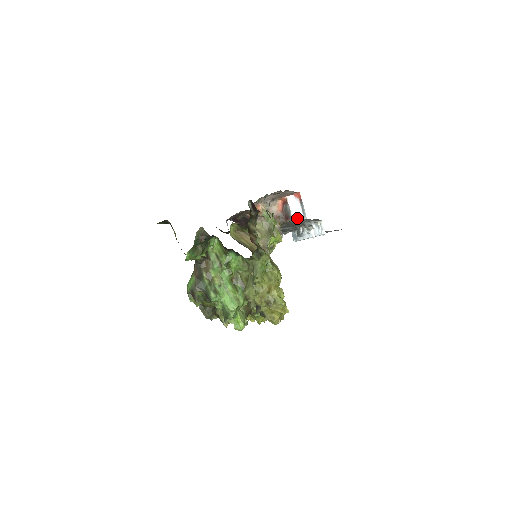
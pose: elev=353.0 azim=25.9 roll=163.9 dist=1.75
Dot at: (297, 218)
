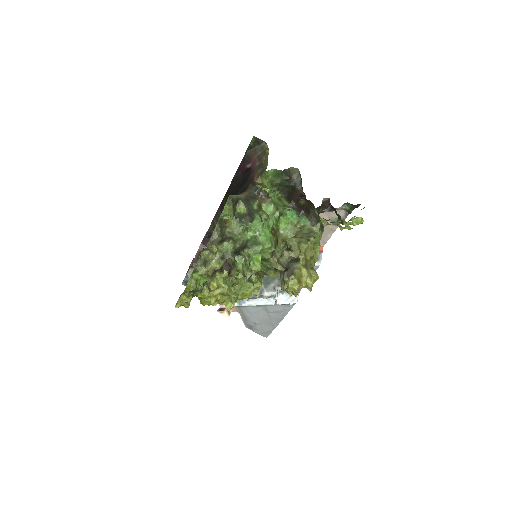
Dot at: occluded
